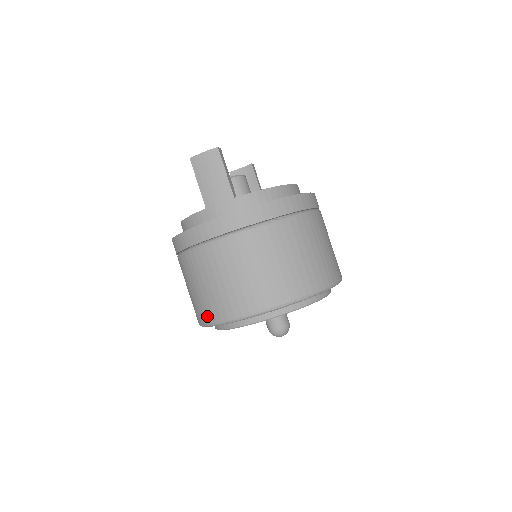
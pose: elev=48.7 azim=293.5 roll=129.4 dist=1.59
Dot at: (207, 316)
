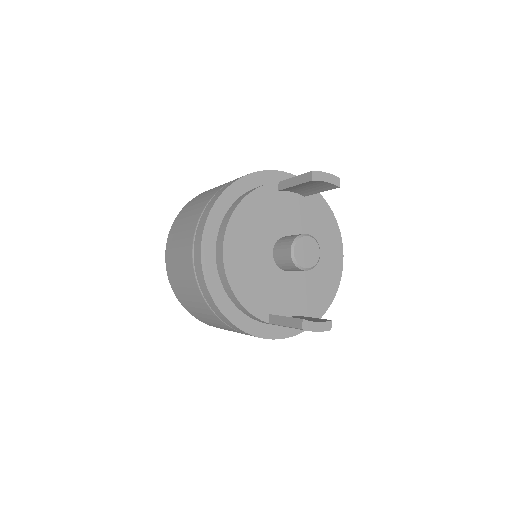
Dot at: (192, 314)
